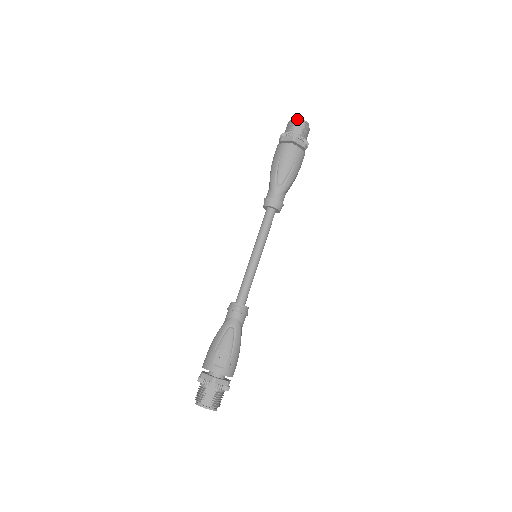
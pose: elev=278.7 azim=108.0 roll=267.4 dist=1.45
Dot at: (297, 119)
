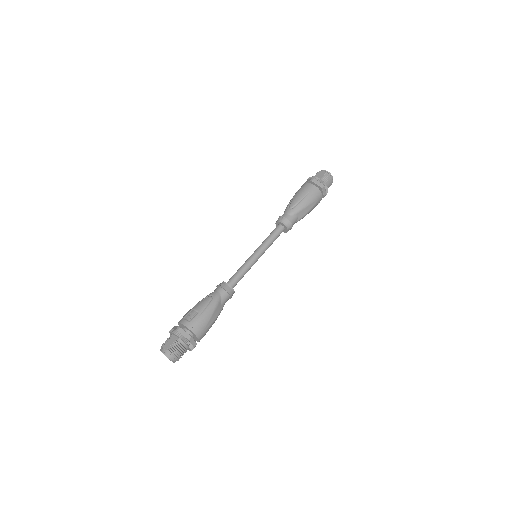
Dot at: (322, 171)
